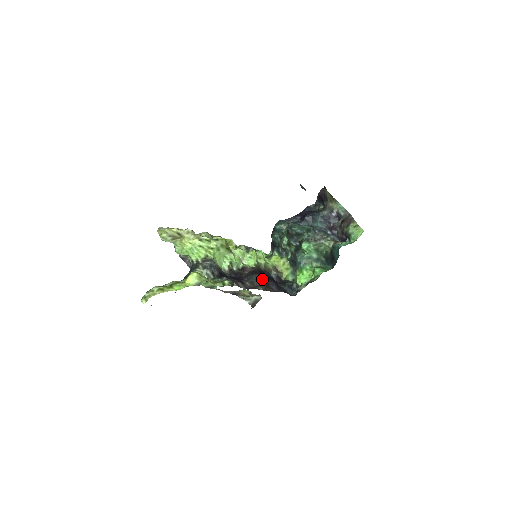
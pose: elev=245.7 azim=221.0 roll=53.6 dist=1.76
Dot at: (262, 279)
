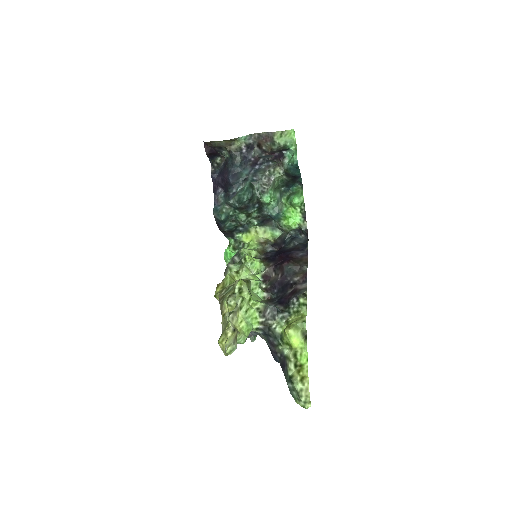
Dot at: (292, 261)
